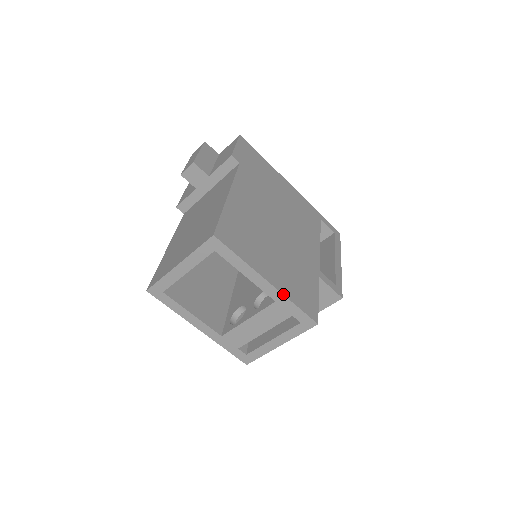
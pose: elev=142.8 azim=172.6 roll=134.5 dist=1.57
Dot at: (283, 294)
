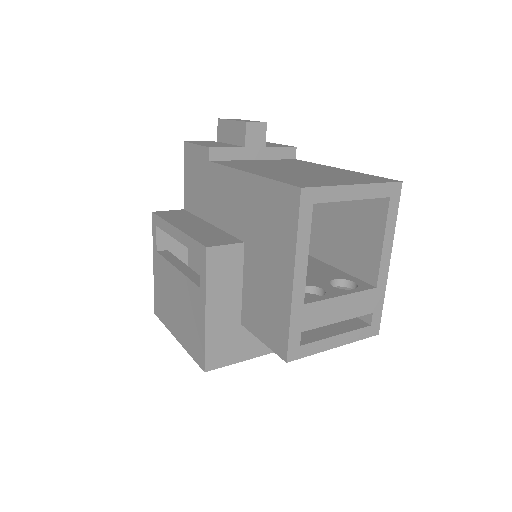
Dot at: (386, 283)
